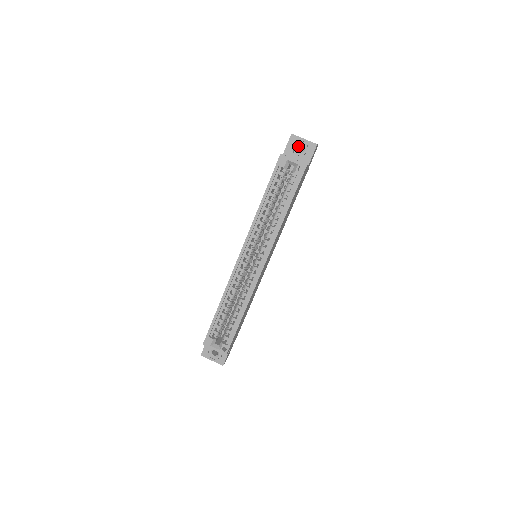
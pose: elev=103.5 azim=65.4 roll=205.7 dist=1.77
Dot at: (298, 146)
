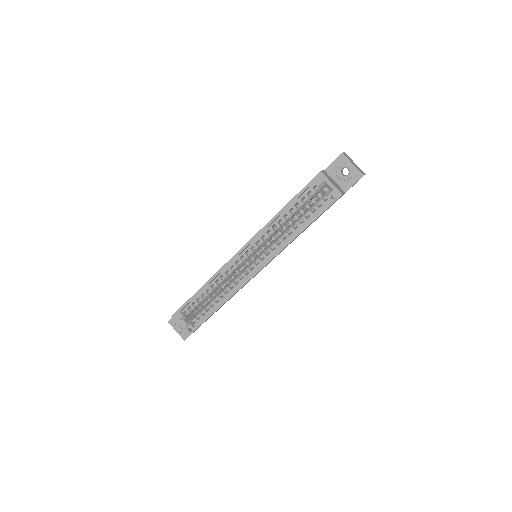
Dot at: occluded
